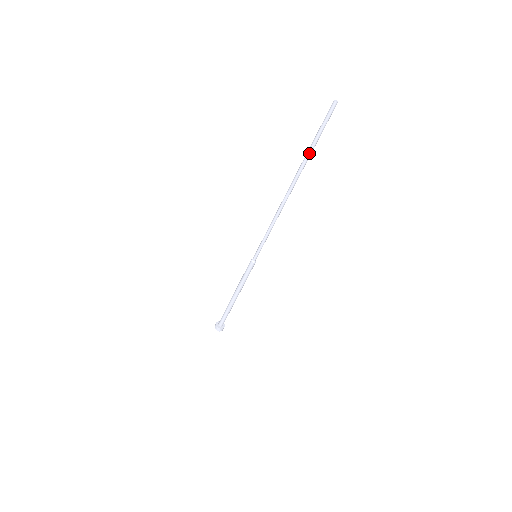
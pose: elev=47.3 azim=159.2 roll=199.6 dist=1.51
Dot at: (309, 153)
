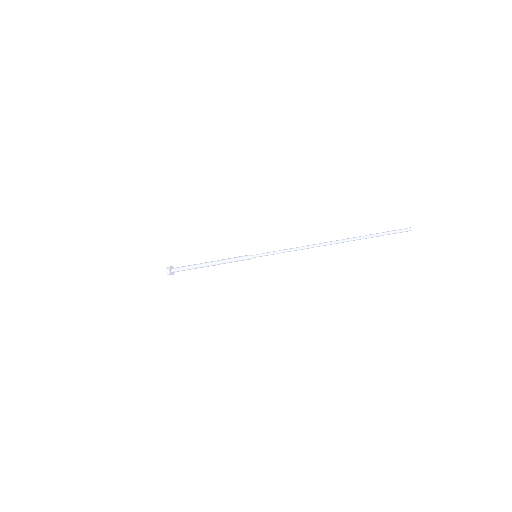
Dot at: (364, 238)
